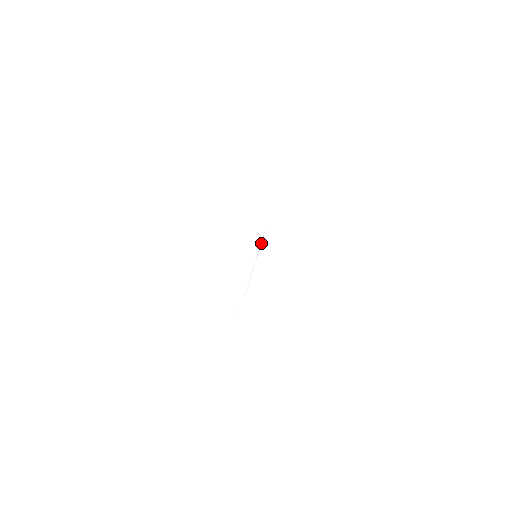
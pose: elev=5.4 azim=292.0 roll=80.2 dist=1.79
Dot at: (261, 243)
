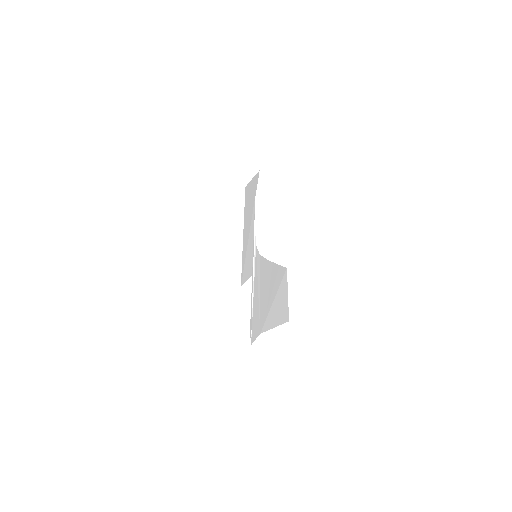
Dot at: occluded
